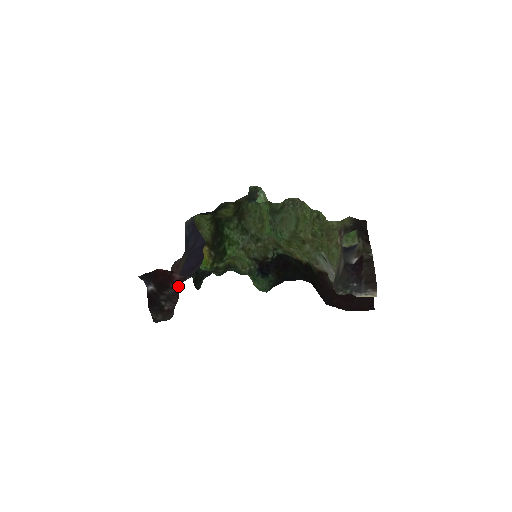
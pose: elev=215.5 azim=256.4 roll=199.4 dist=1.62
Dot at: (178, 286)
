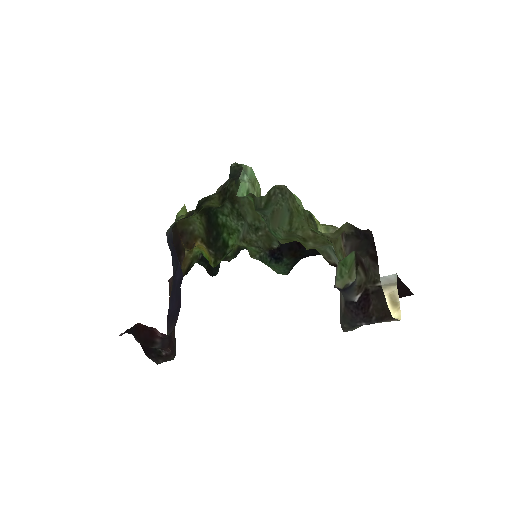
Dot at: (164, 338)
